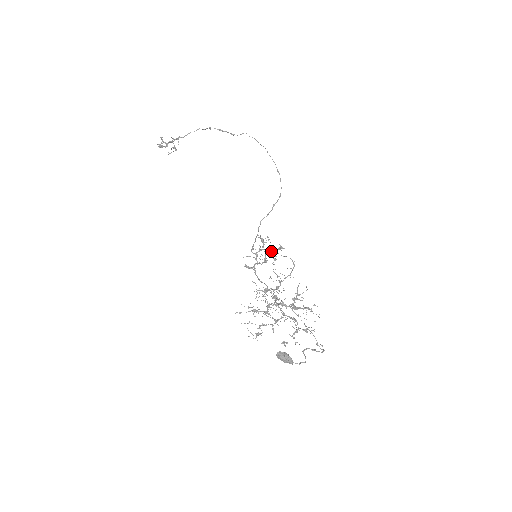
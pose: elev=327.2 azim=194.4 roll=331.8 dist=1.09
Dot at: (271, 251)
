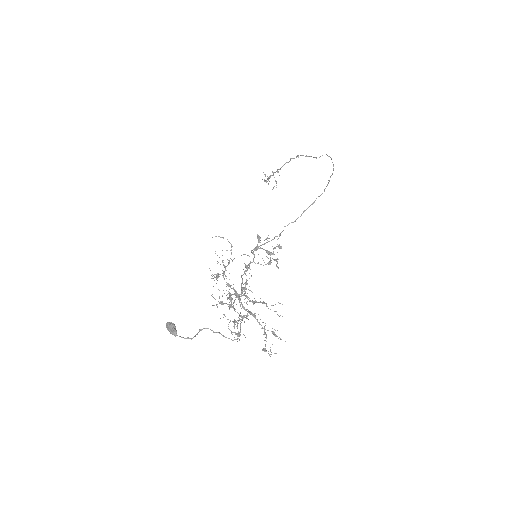
Dot at: occluded
